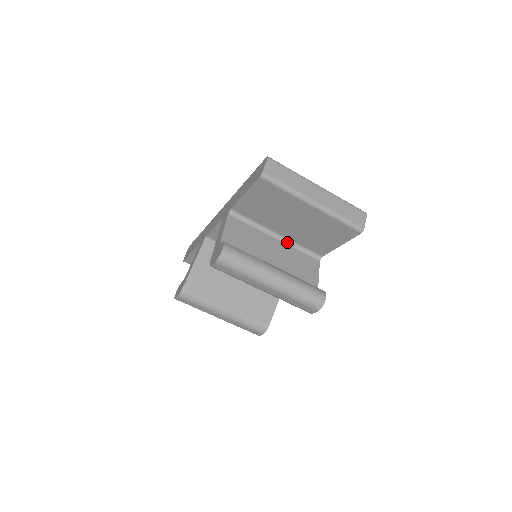
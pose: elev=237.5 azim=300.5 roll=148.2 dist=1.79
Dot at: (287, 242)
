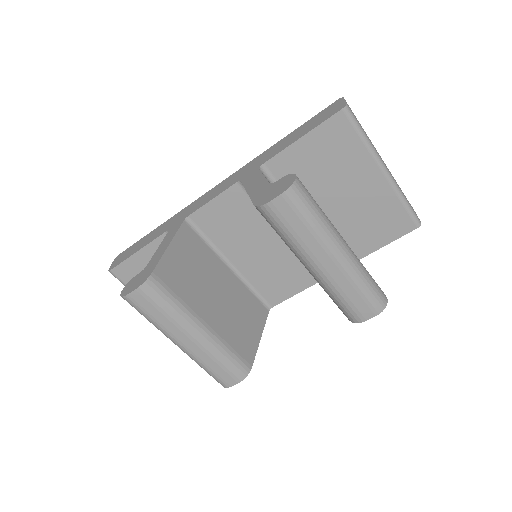
Dot at: occluded
